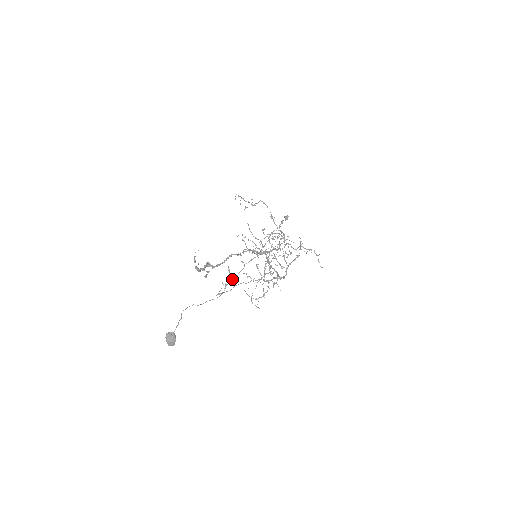
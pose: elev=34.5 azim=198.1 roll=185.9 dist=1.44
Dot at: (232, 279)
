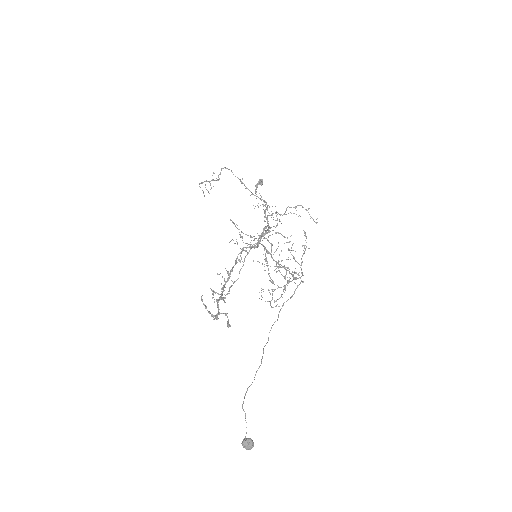
Dot at: (235, 281)
